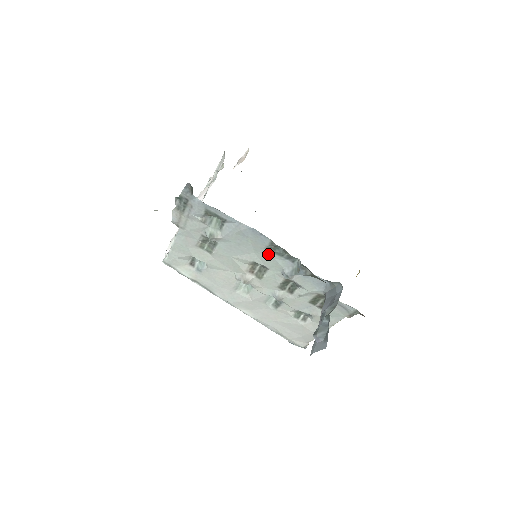
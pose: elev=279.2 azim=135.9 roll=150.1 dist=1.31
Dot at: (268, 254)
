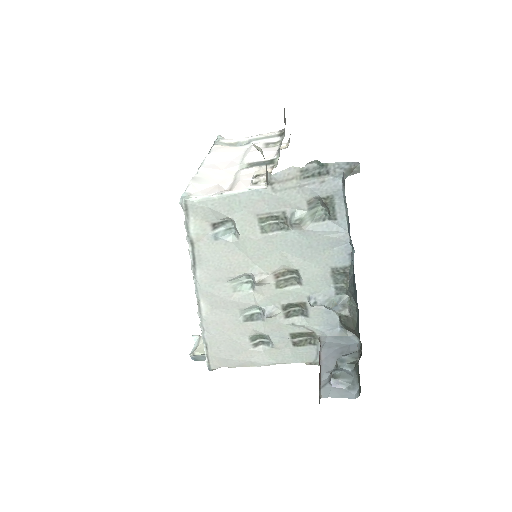
Dot at: (325, 273)
